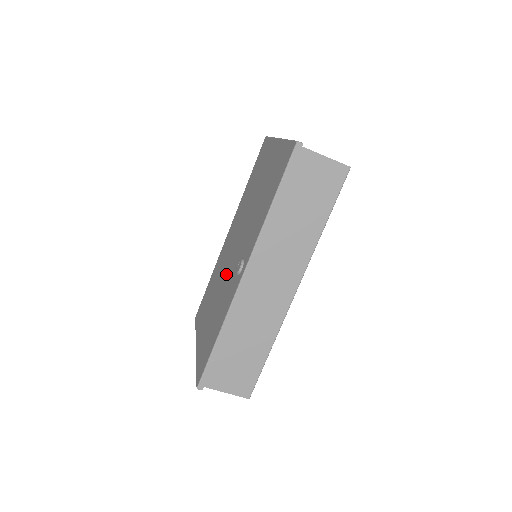
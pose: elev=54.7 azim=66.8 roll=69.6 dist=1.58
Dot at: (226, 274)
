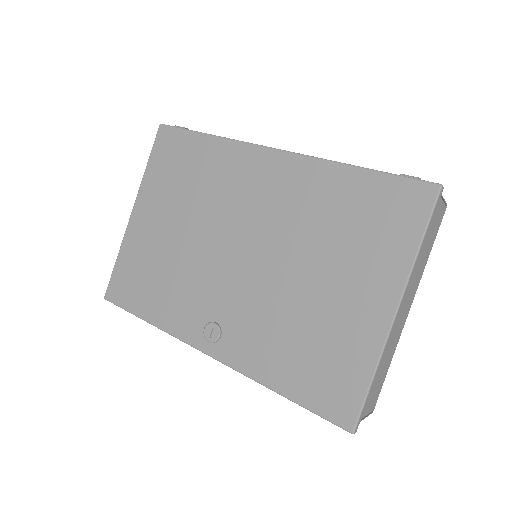
Dot at: (208, 255)
